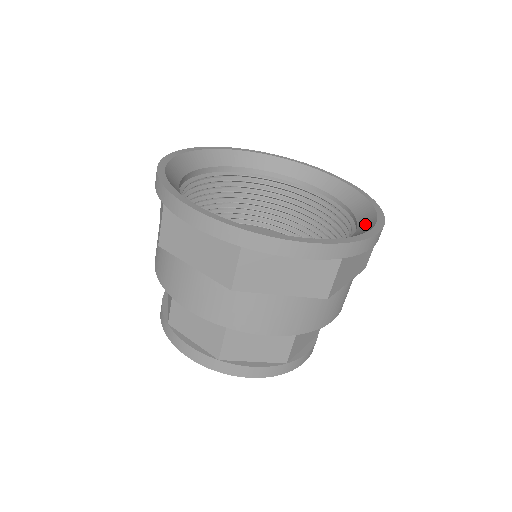
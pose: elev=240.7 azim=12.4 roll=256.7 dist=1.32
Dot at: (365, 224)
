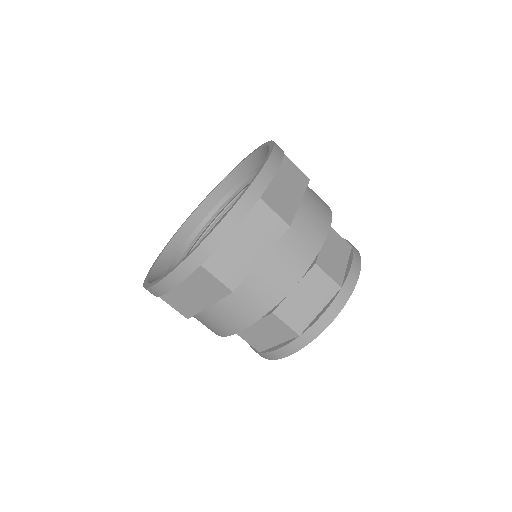
Dot at: occluded
